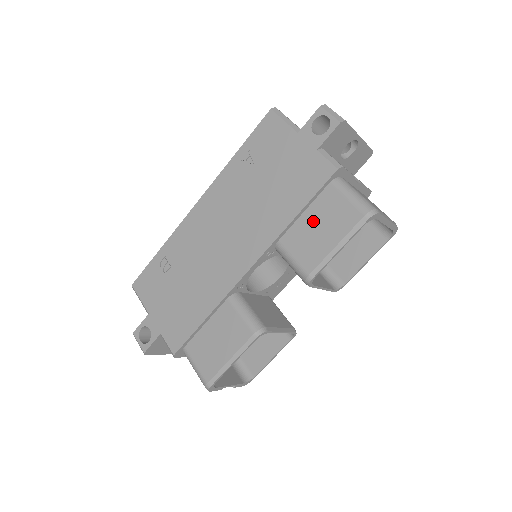
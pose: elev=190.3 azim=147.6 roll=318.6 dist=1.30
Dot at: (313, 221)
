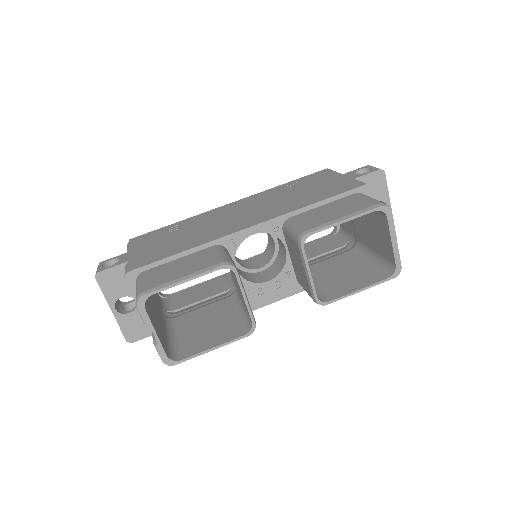
Dot at: (329, 208)
